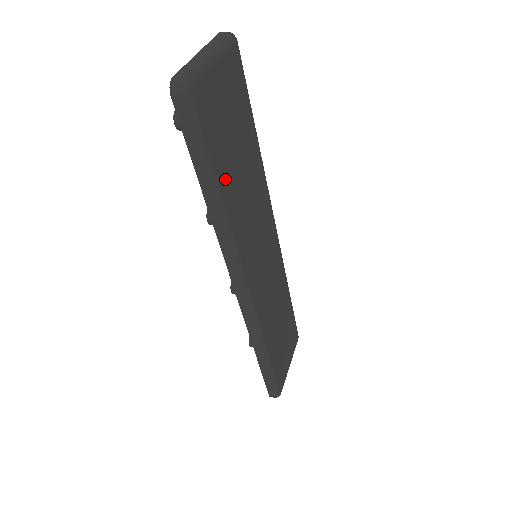
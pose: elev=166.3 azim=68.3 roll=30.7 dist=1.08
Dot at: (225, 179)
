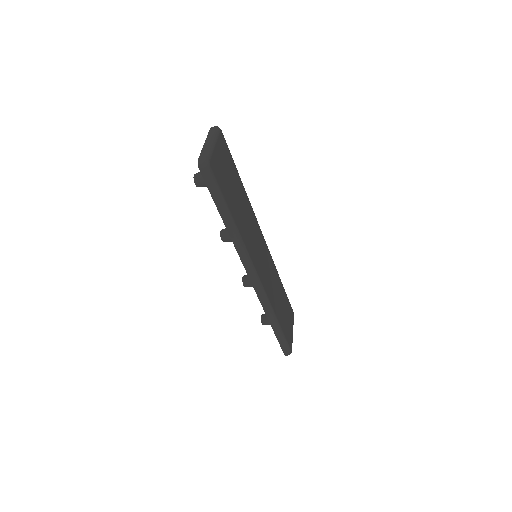
Dot at: (233, 209)
